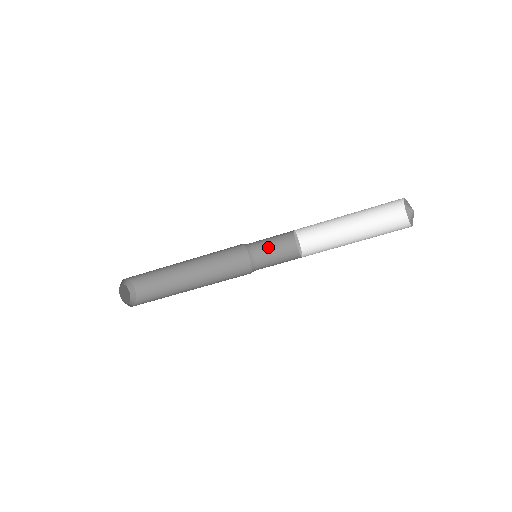
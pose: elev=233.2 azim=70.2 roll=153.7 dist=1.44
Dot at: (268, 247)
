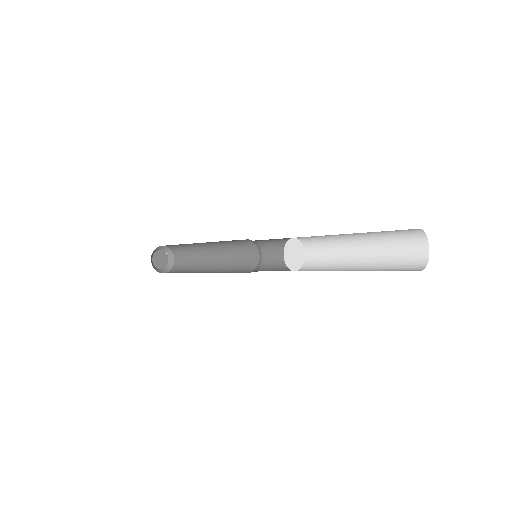
Dot at: (274, 246)
